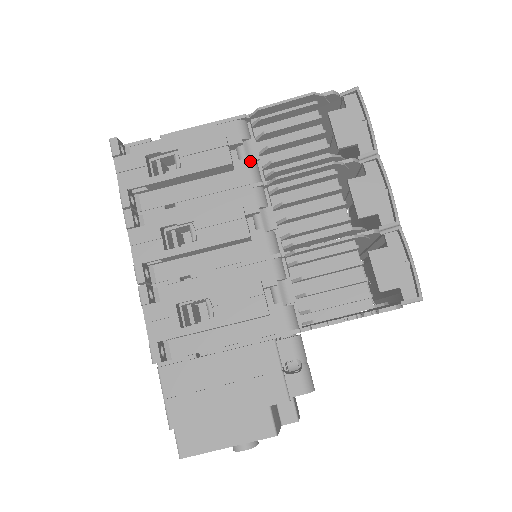
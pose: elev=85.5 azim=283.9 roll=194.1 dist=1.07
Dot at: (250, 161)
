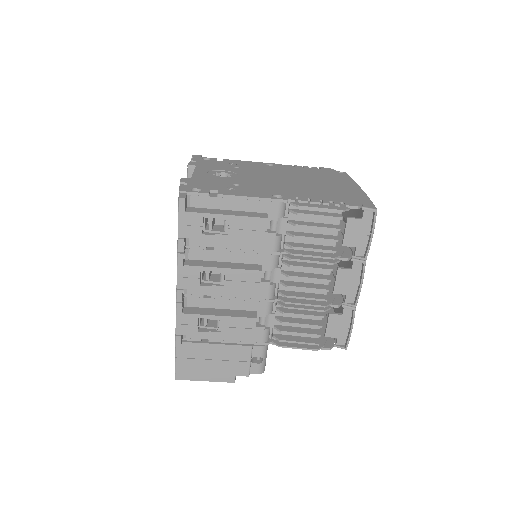
Dot at: (278, 233)
